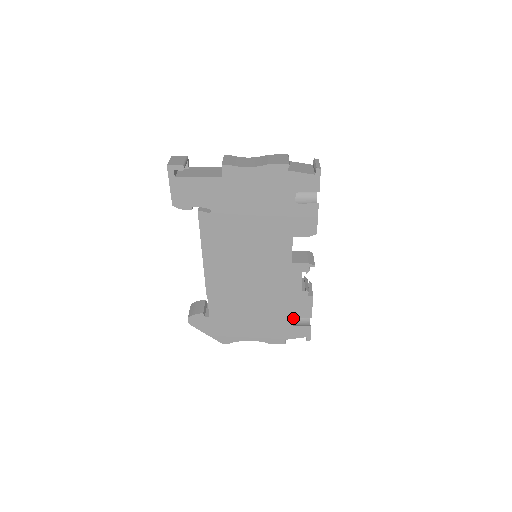
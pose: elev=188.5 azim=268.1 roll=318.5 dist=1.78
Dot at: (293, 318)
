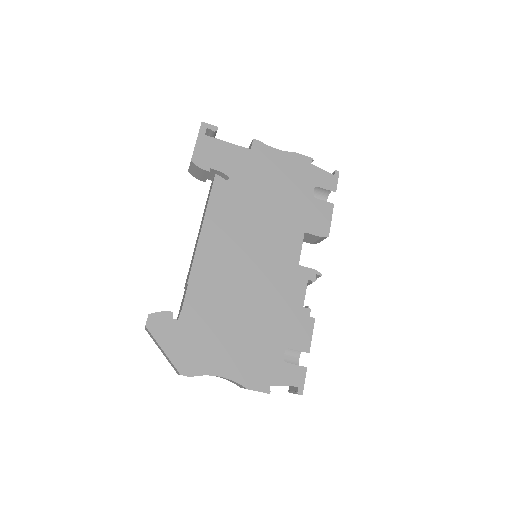
Dot at: occluded
